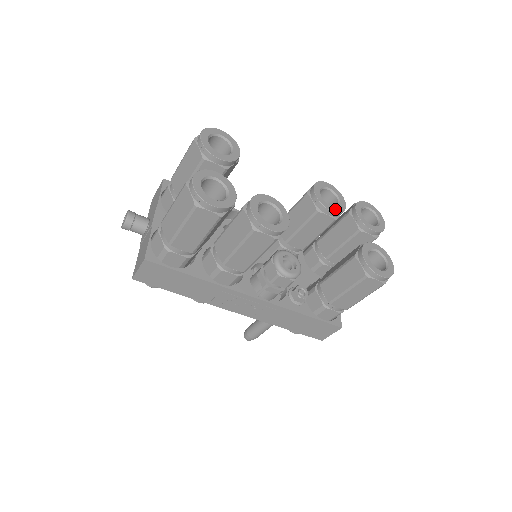
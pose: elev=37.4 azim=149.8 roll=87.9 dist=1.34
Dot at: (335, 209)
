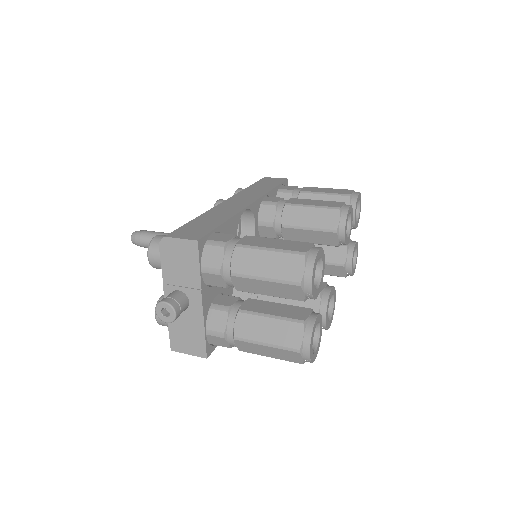
Dot at: (349, 238)
